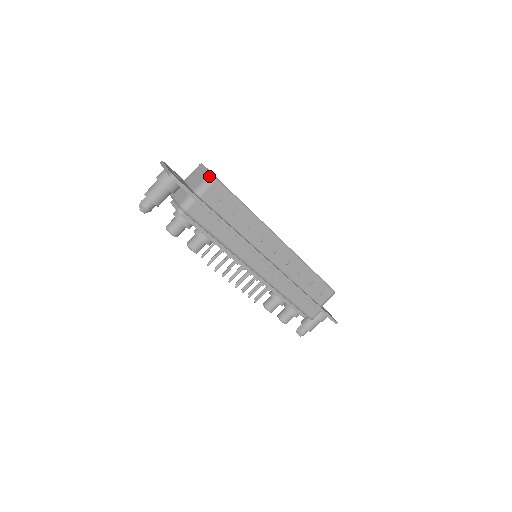
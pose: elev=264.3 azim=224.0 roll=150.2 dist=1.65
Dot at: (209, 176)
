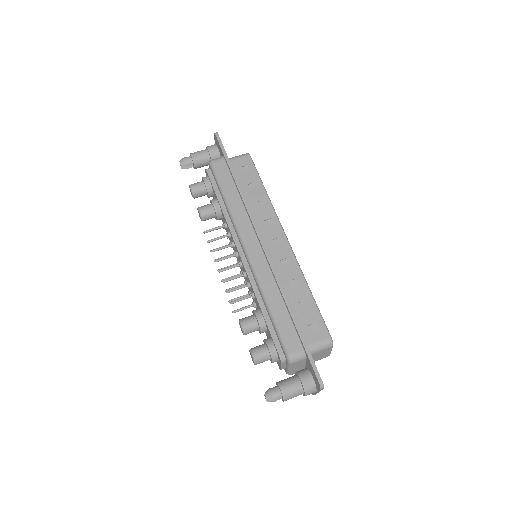
Dot at: occluded
